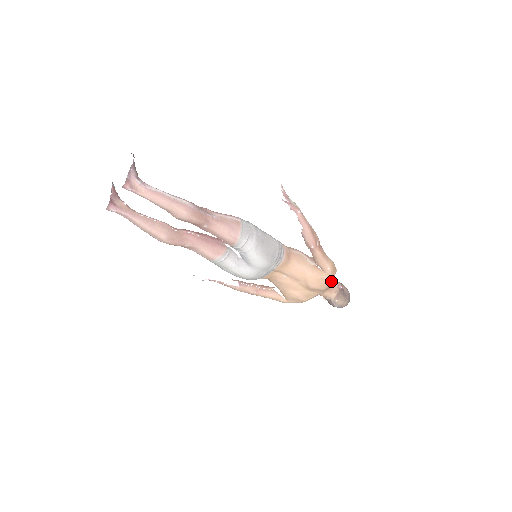
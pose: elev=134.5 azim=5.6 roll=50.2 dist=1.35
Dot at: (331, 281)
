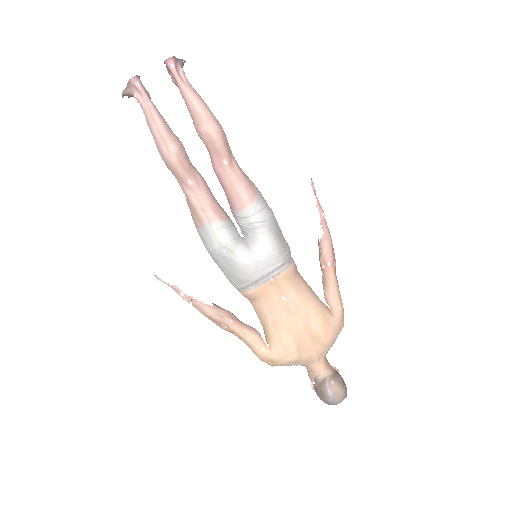
Dot at: (336, 334)
